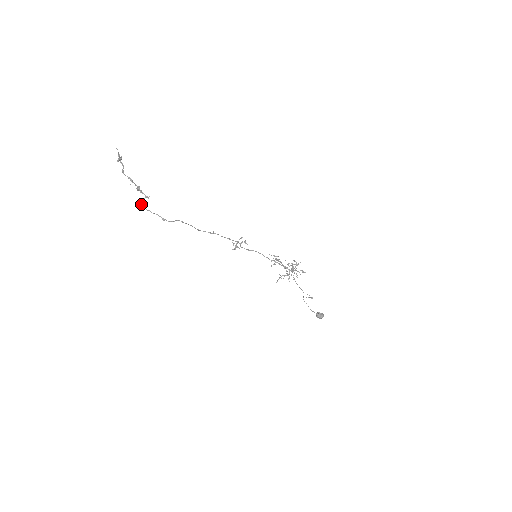
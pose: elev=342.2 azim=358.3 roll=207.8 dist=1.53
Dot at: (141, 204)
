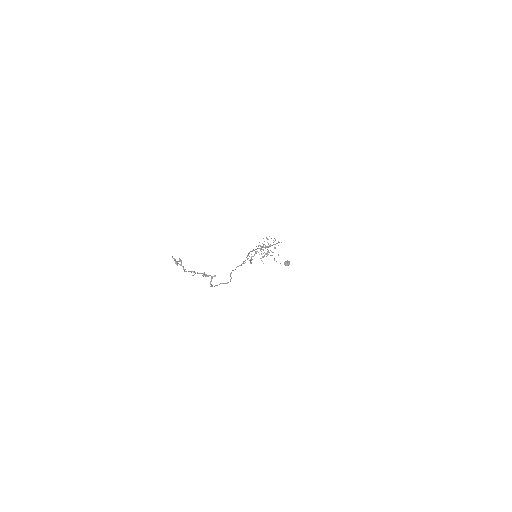
Dot at: (211, 285)
